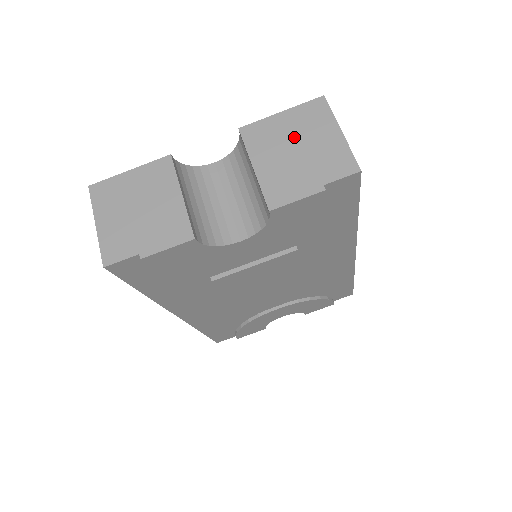
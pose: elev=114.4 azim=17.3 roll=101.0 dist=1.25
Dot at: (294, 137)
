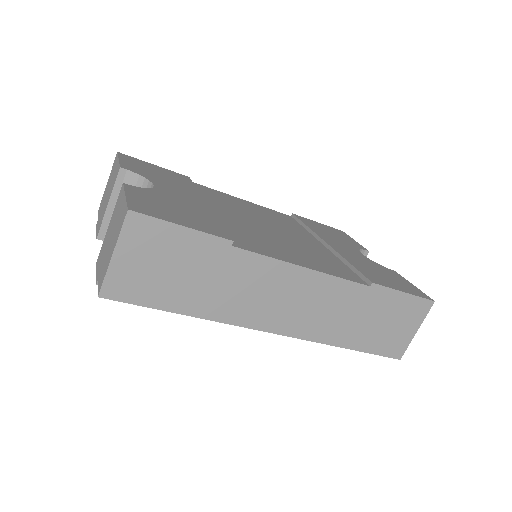
Dot at: (115, 226)
